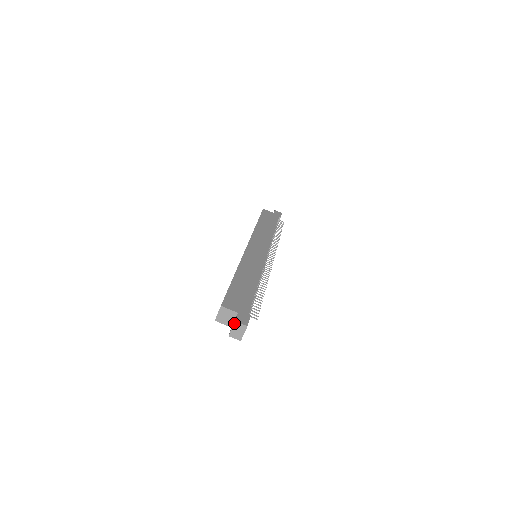
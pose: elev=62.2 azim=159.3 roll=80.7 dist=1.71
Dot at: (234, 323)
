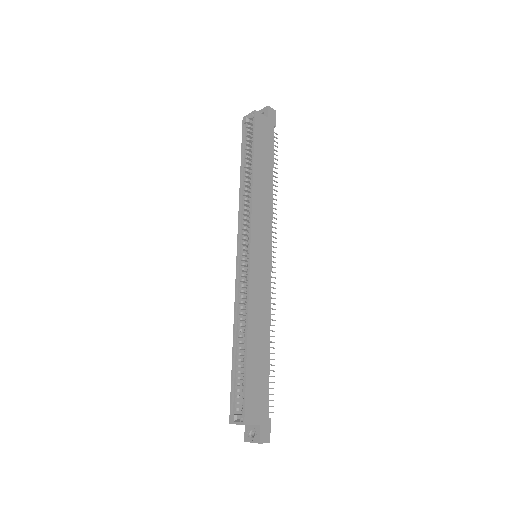
Dot at: occluded
